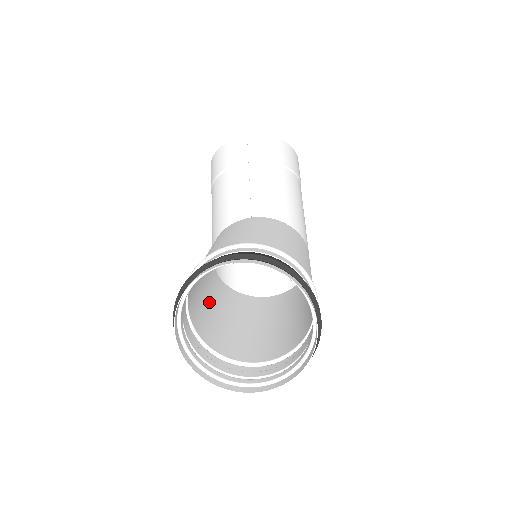
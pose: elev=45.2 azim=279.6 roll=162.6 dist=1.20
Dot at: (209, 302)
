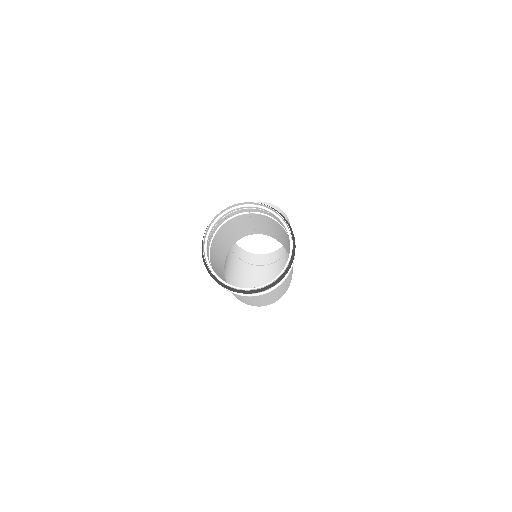
Dot at: (220, 276)
